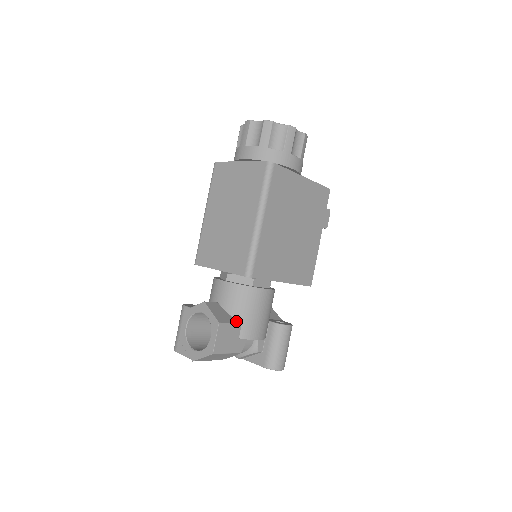
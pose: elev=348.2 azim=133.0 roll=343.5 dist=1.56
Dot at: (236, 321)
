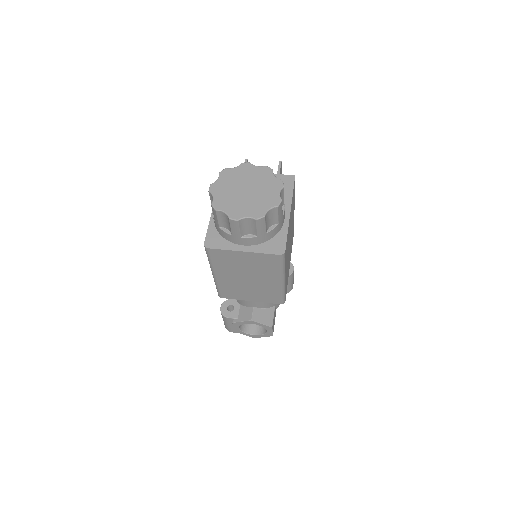
Dot at: (273, 309)
